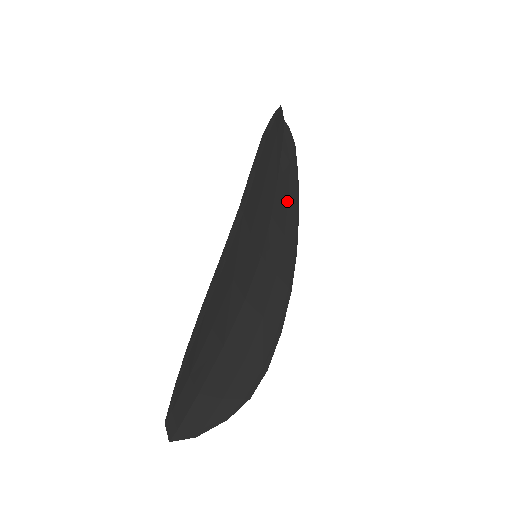
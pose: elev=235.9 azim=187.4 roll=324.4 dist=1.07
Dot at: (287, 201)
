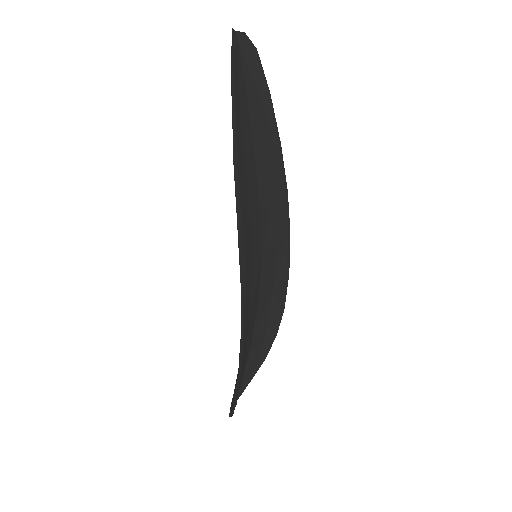
Dot at: (267, 153)
